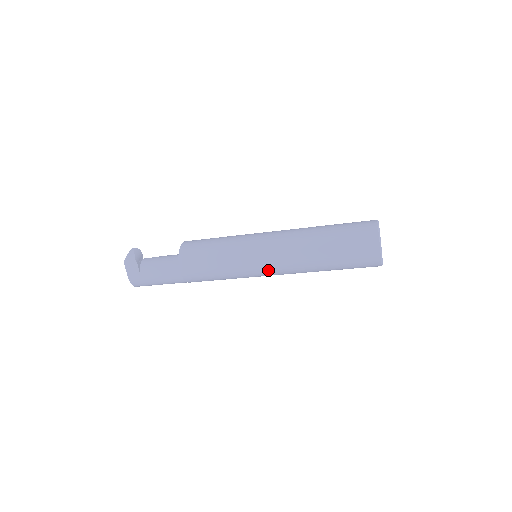
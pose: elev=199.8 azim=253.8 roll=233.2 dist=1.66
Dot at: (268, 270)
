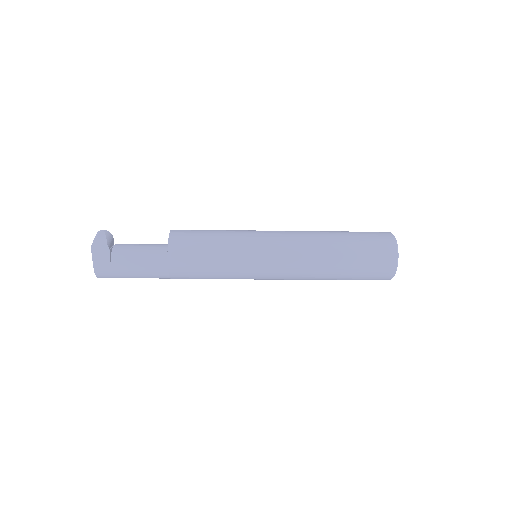
Dot at: (273, 273)
